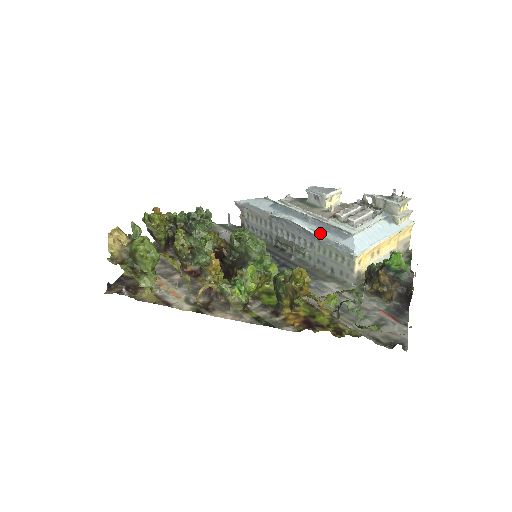
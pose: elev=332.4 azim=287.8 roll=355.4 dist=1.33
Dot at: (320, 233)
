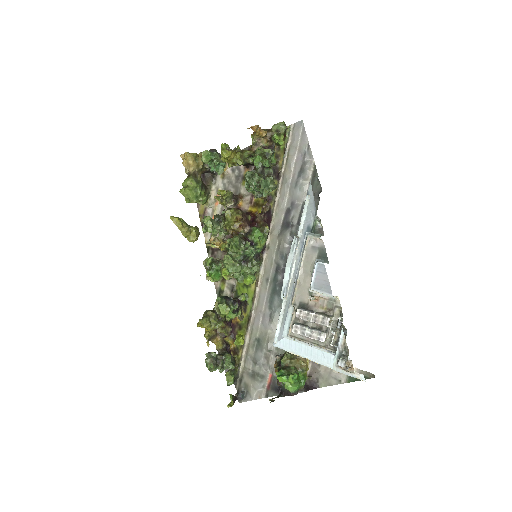
Dot at: (287, 301)
